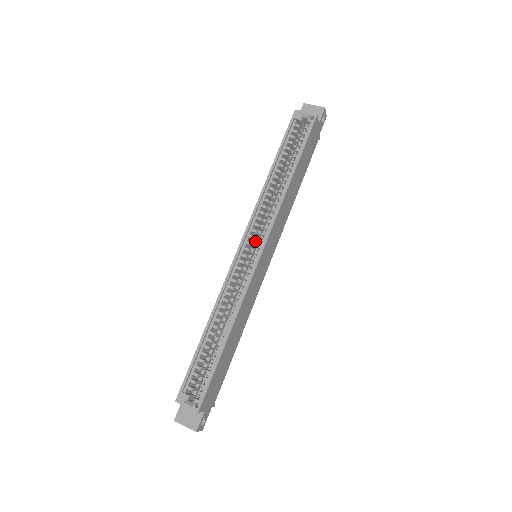
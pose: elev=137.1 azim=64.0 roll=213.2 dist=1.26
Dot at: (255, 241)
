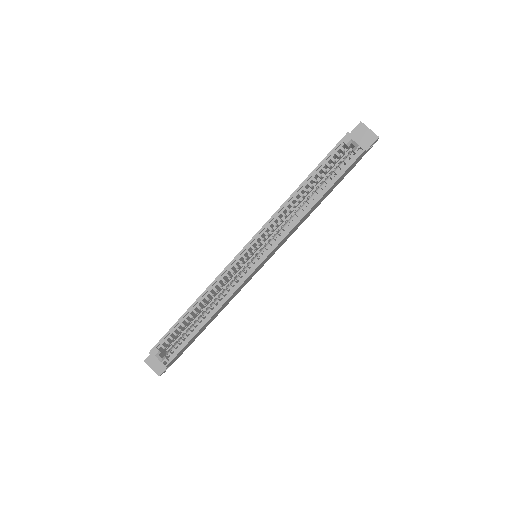
Dot at: (260, 245)
